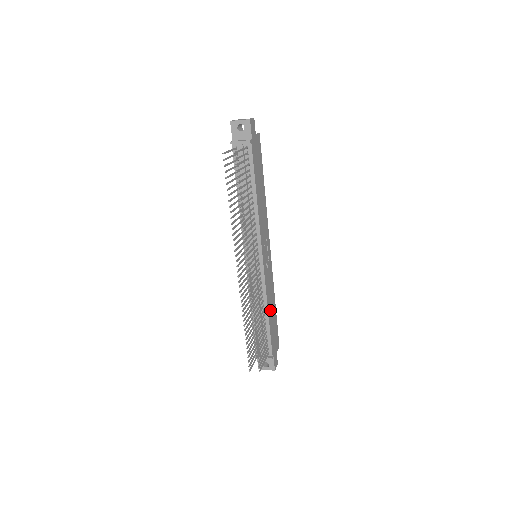
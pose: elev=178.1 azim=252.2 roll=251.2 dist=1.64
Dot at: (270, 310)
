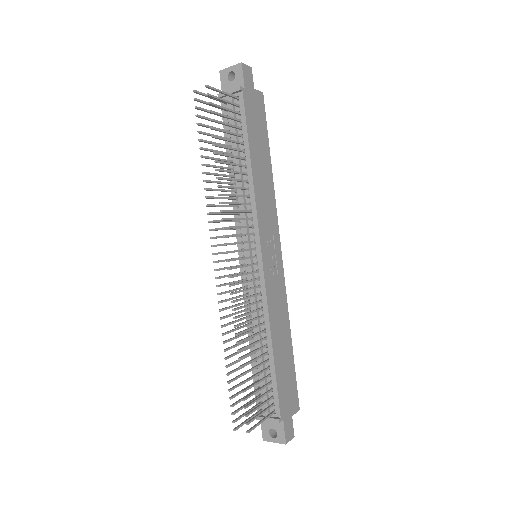
Dot at: (277, 341)
